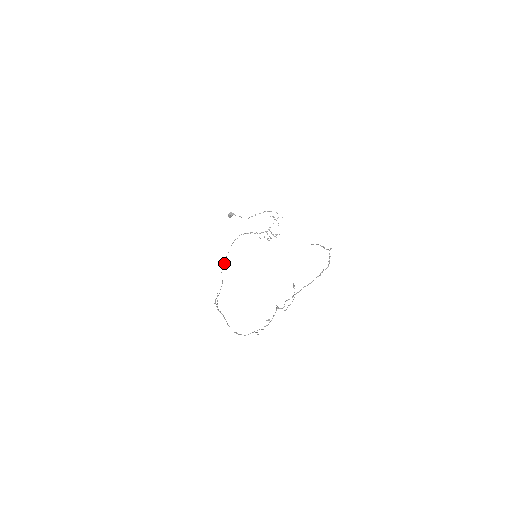
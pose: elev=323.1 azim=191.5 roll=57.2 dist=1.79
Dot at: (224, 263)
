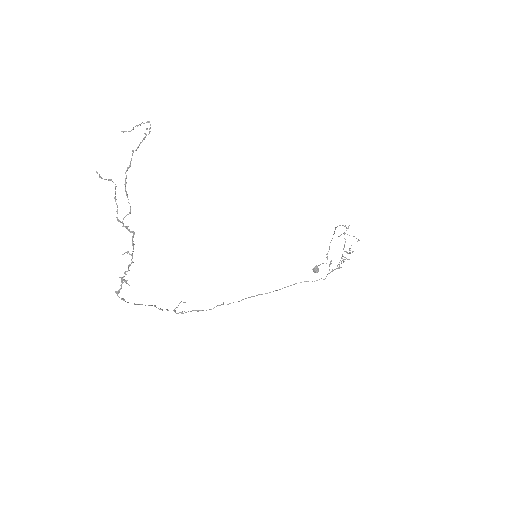
Dot at: (252, 296)
